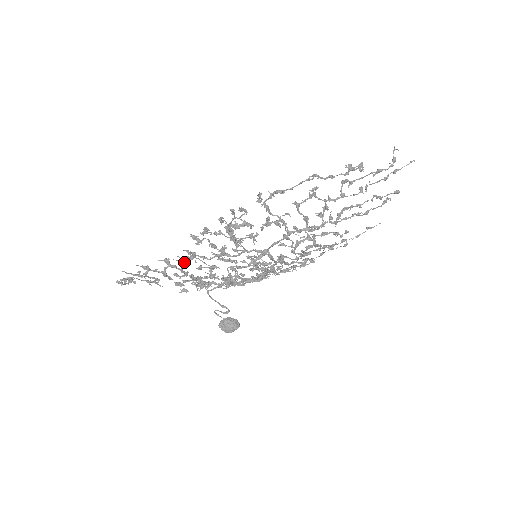
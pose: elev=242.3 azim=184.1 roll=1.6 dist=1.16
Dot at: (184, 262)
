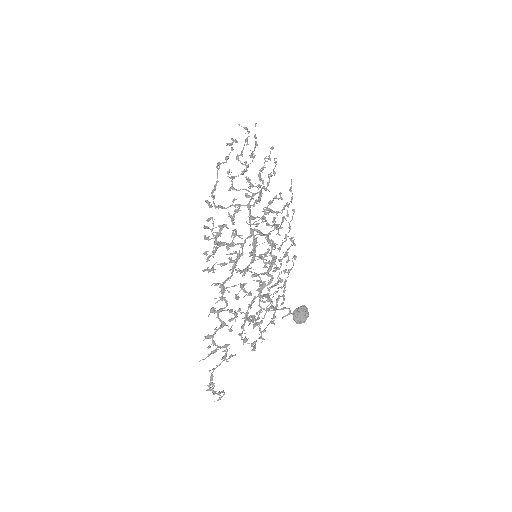
Dot at: (222, 298)
